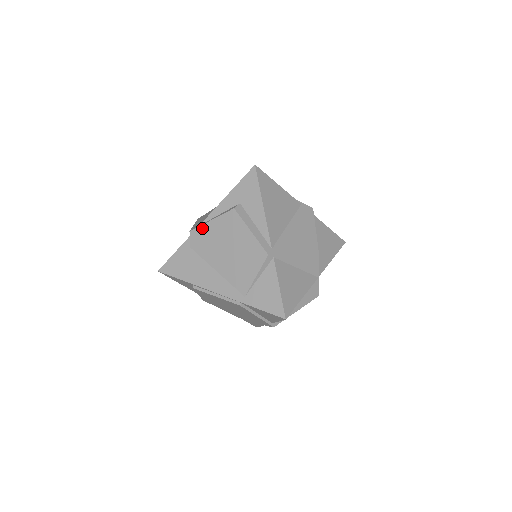
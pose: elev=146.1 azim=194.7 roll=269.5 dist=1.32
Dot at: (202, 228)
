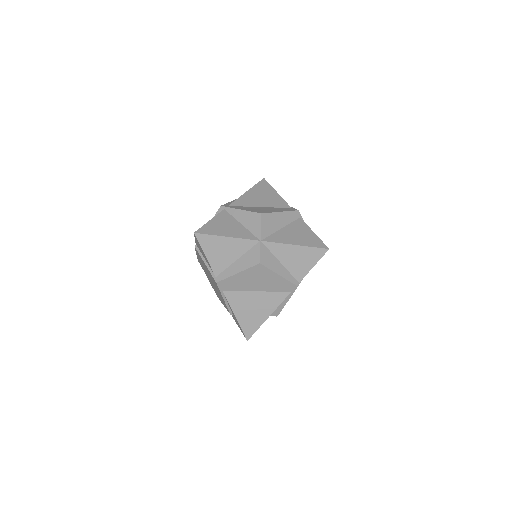
Dot at: occluded
